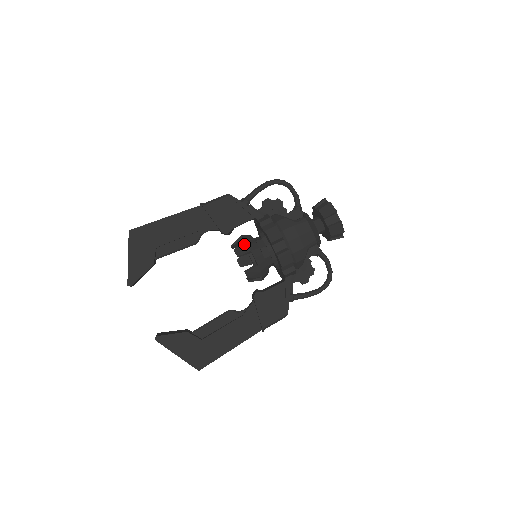
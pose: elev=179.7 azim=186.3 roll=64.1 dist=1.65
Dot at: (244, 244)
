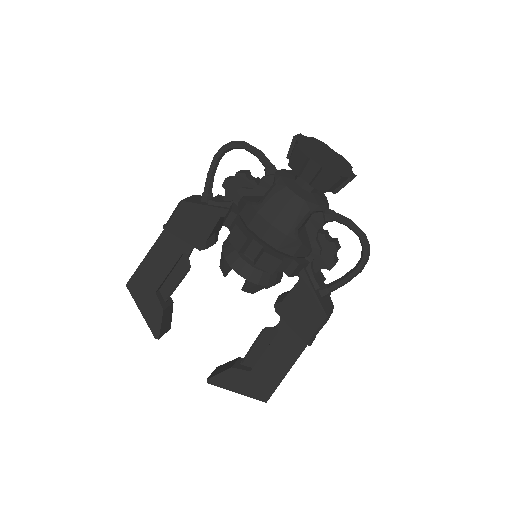
Dot at: (222, 258)
